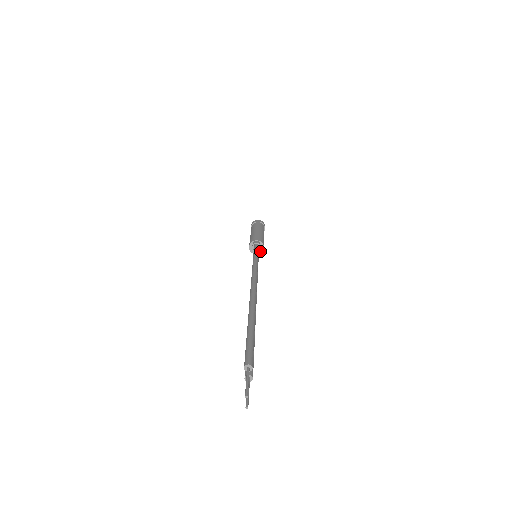
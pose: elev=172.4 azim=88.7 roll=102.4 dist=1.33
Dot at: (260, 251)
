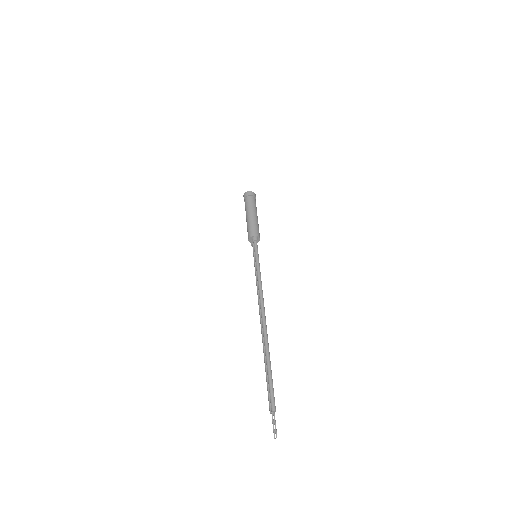
Dot at: occluded
